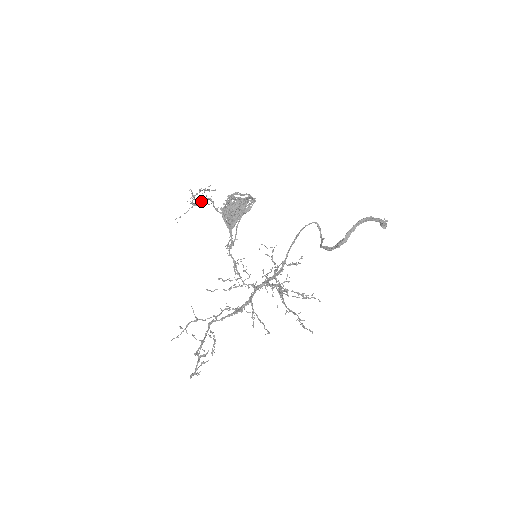
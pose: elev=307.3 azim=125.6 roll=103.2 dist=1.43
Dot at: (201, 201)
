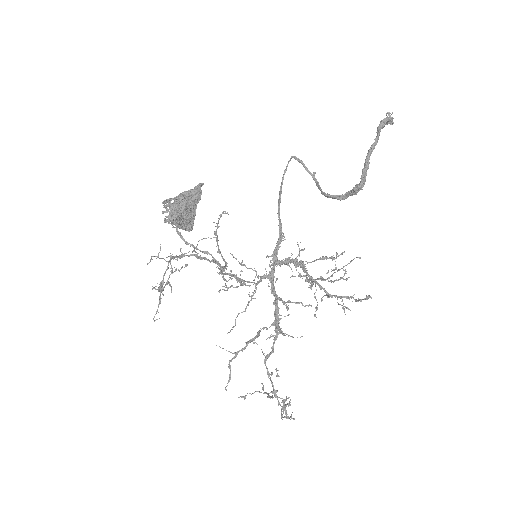
Dot at: (164, 273)
